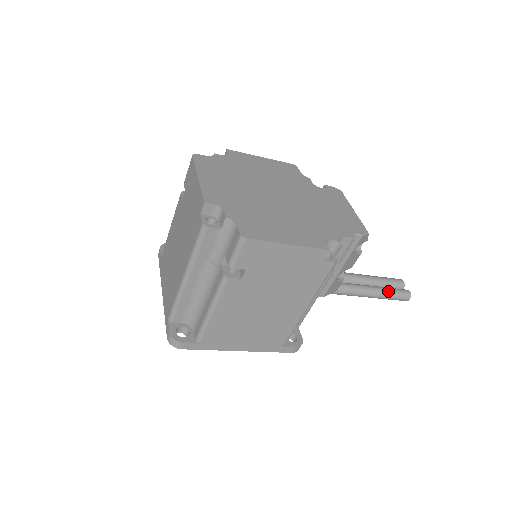
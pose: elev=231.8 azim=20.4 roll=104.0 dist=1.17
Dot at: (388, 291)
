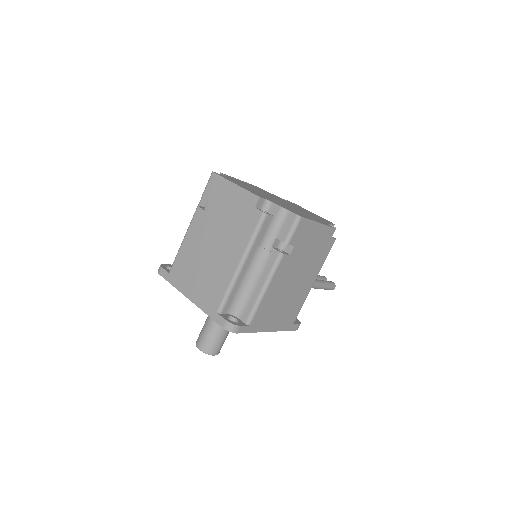
Dot at: (324, 282)
